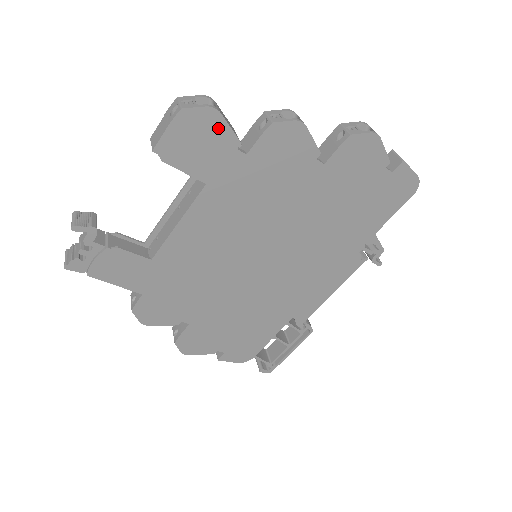
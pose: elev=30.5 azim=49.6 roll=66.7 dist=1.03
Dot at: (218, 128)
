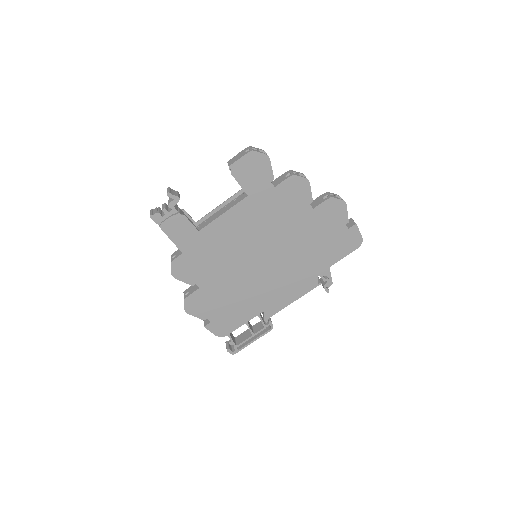
Dot at: (266, 167)
